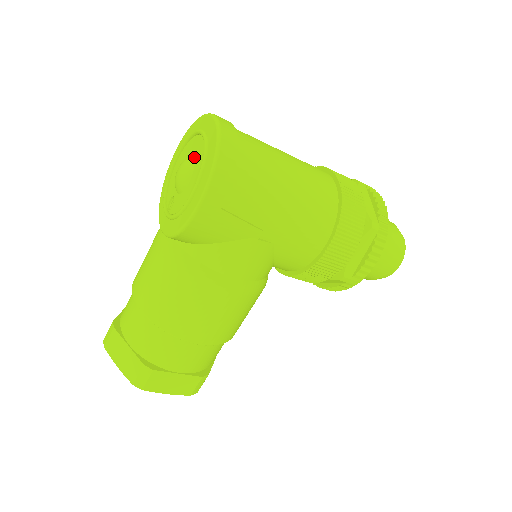
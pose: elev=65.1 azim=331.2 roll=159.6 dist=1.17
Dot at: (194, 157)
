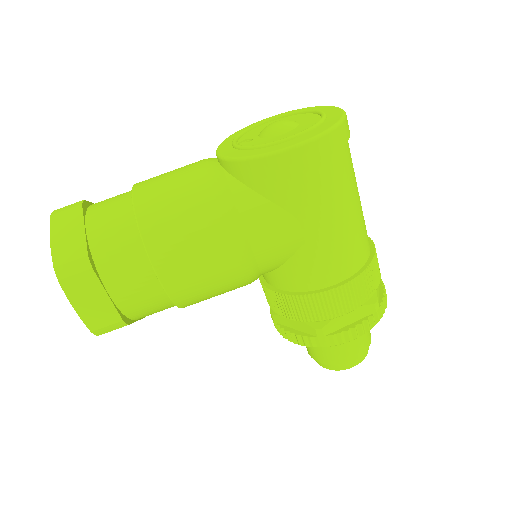
Dot at: (299, 122)
